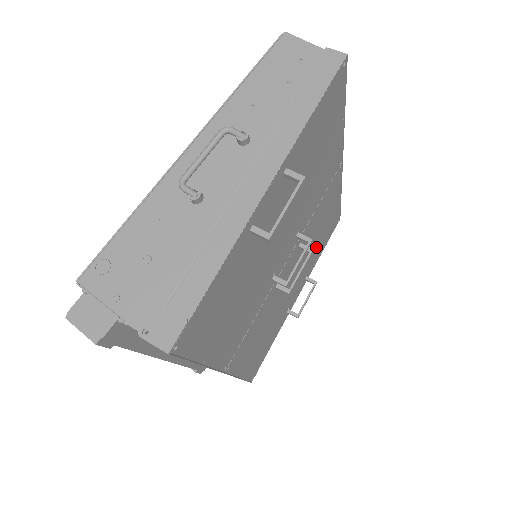
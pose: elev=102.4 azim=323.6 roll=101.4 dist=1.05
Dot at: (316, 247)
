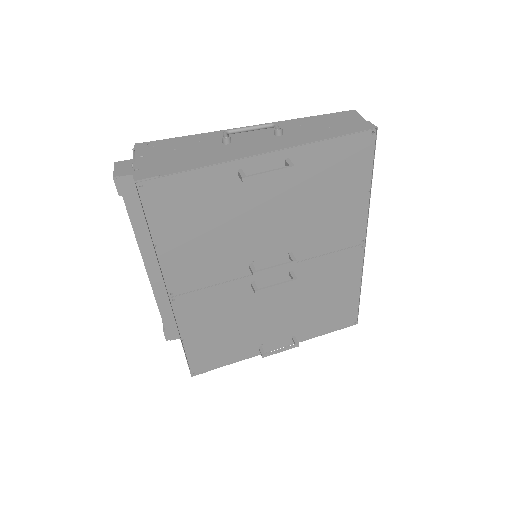
Dot at: (315, 313)
